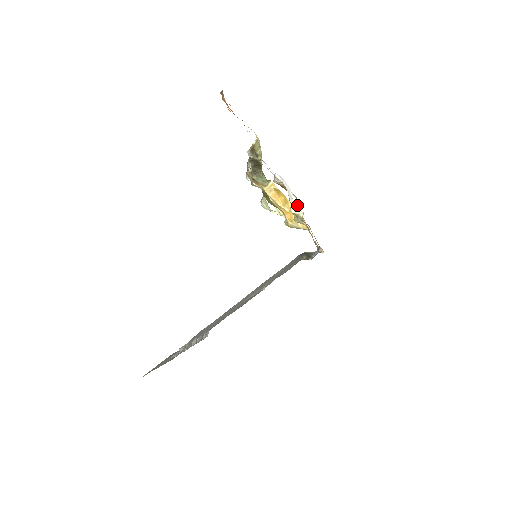
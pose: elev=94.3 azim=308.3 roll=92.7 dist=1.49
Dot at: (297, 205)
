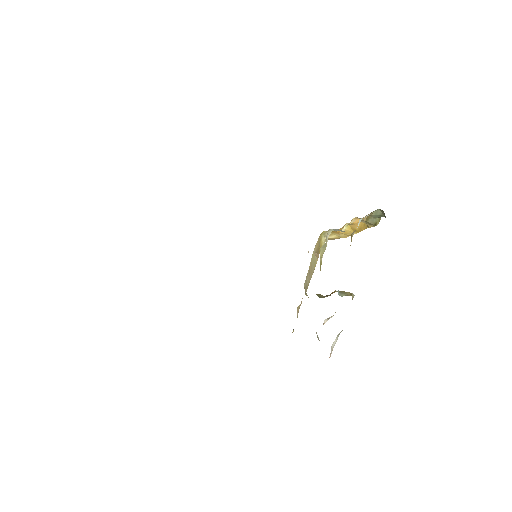
Dot at: occluded
